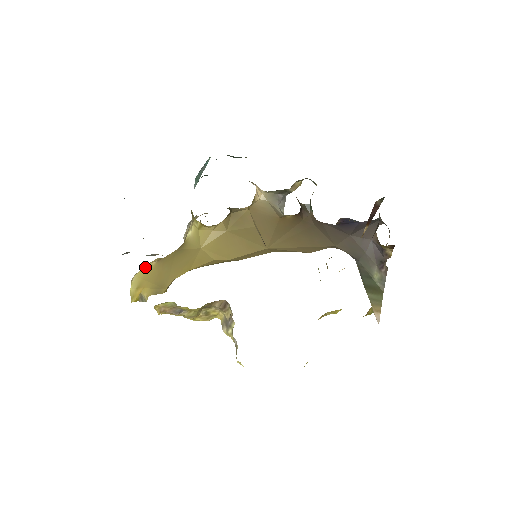
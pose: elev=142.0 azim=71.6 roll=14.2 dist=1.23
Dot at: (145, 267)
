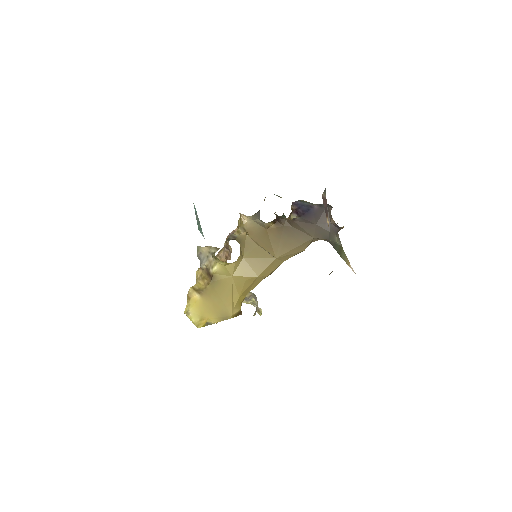
Dot at: (192, 302)
